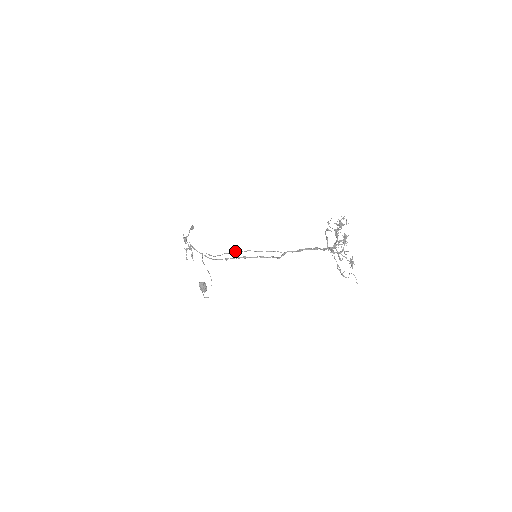
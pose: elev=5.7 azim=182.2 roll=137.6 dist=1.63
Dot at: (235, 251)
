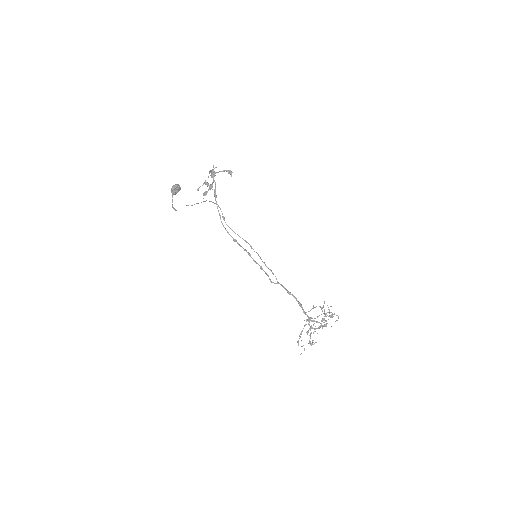
Dot at: (247, 242)
